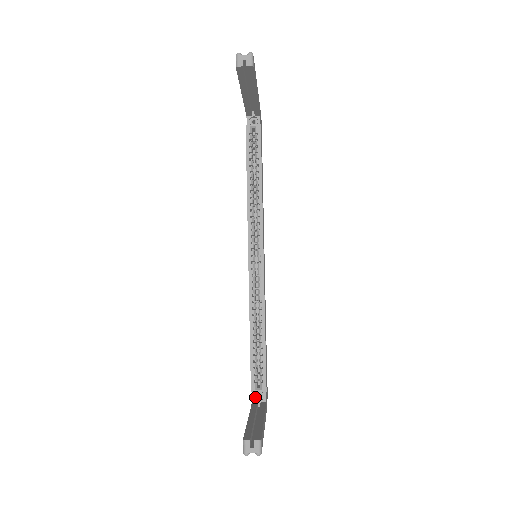
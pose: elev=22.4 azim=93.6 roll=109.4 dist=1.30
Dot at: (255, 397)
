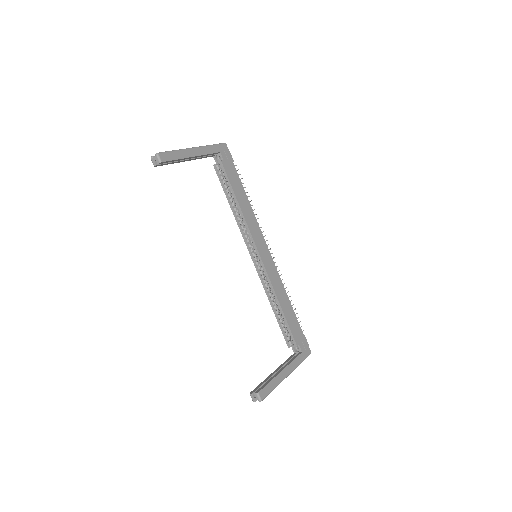
Dot at: (296, 349)
